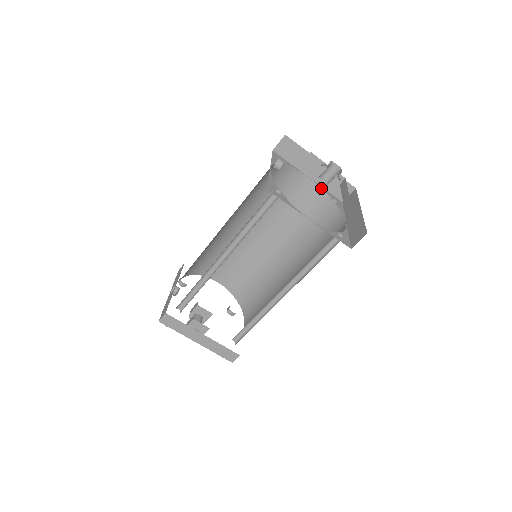
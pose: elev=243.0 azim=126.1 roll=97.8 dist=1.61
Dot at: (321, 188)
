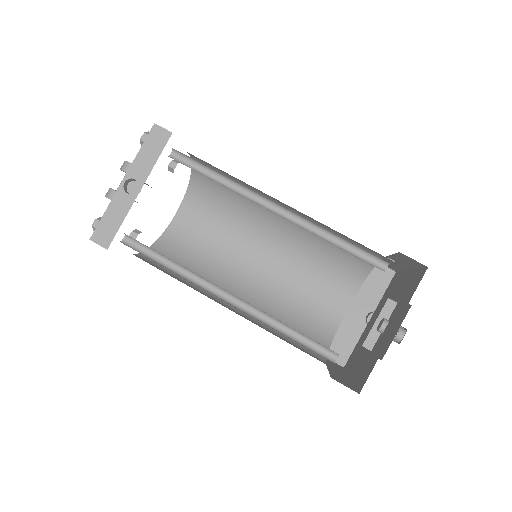
Dot at: occluded
